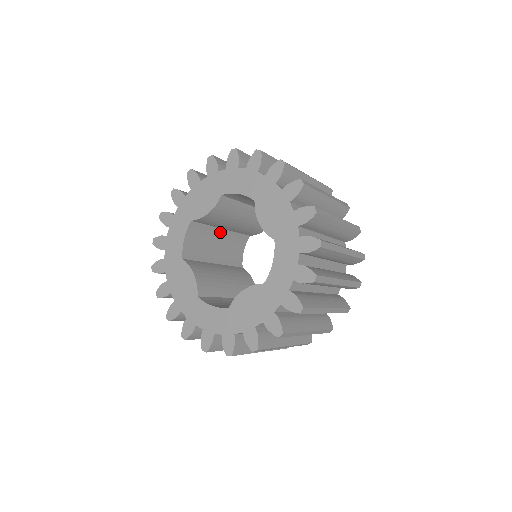
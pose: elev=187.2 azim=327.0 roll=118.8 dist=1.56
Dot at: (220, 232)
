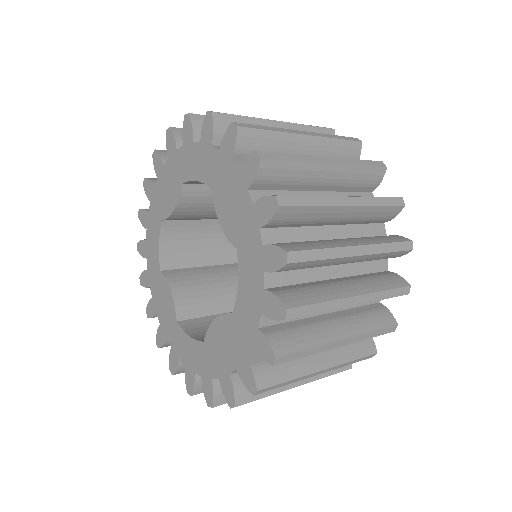
Dot at: (218, 223)
